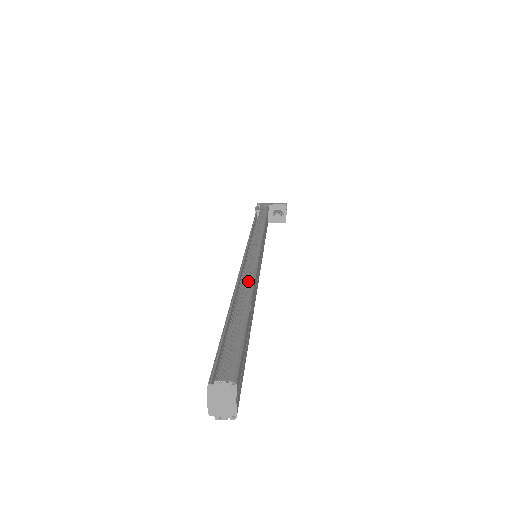
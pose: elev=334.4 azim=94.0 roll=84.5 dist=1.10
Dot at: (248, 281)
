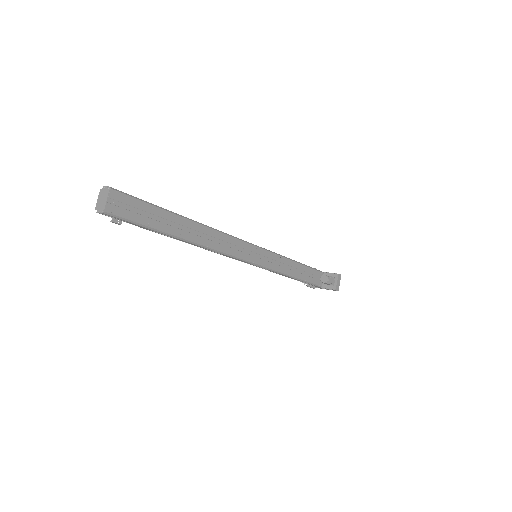
Dot at: (208, 226)
